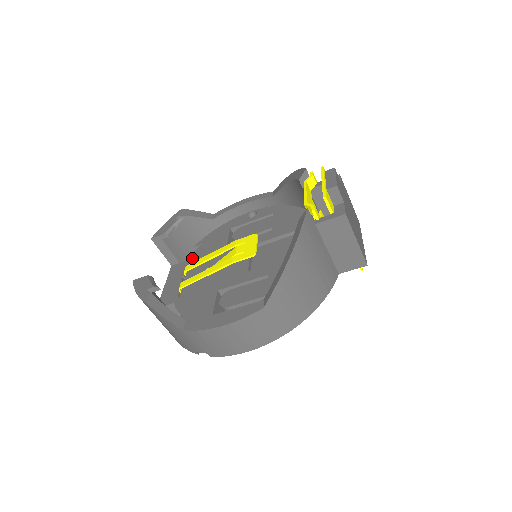
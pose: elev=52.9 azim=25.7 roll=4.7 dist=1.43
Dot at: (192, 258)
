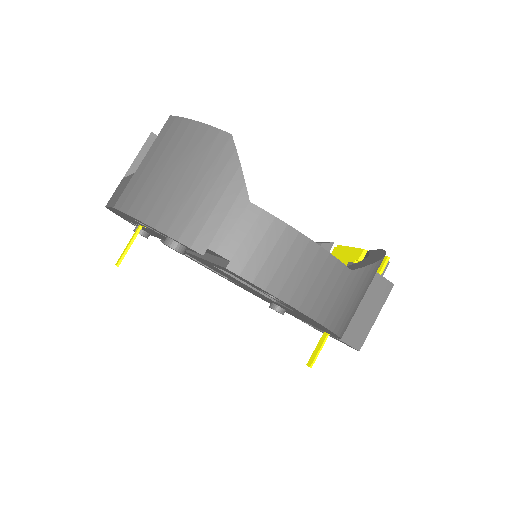
Dot at: occluded
